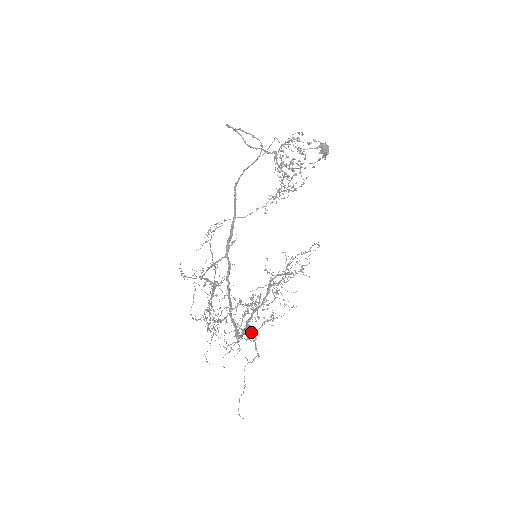
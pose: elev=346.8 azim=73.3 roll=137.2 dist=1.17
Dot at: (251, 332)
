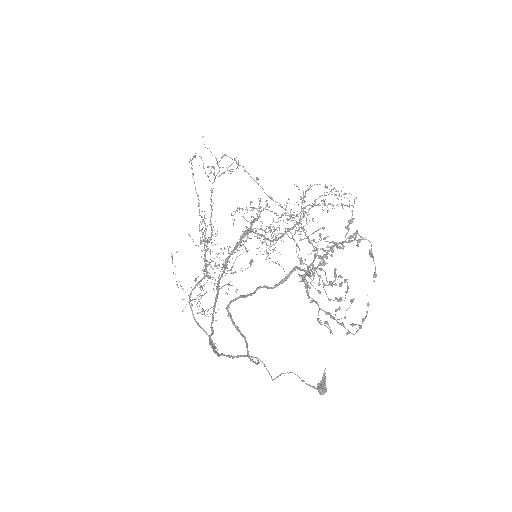
Dot at: (243, 244)
